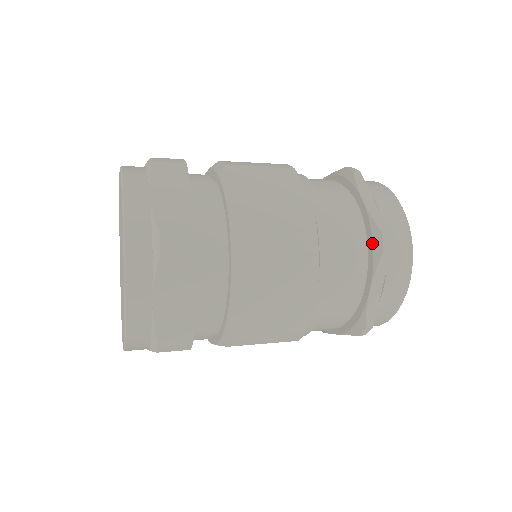
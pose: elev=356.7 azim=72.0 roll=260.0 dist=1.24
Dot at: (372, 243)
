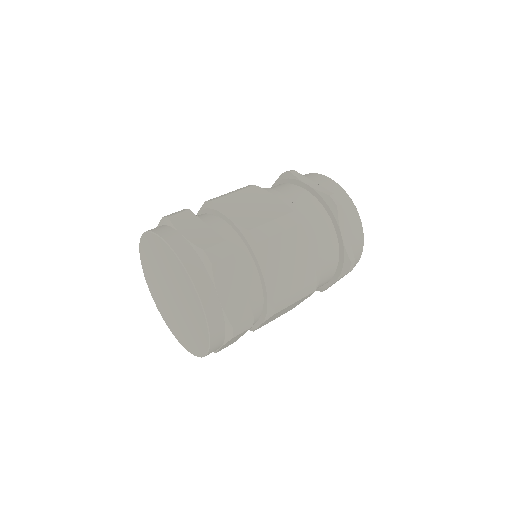
Dot at: (327, 206)
